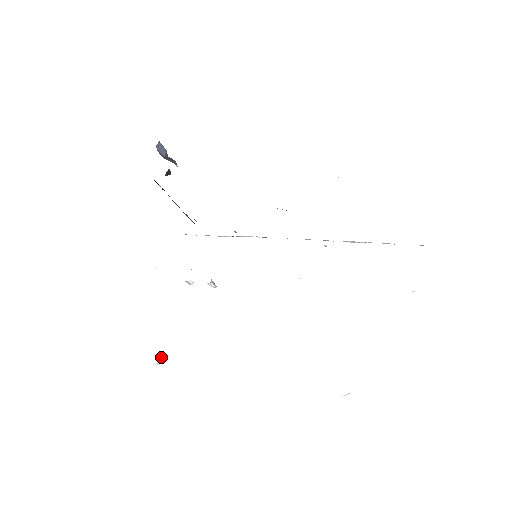
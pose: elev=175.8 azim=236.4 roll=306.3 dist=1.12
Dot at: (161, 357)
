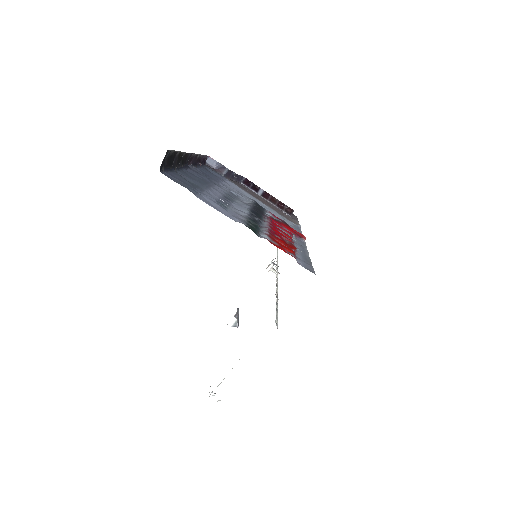
Dot at: (233, 321)
